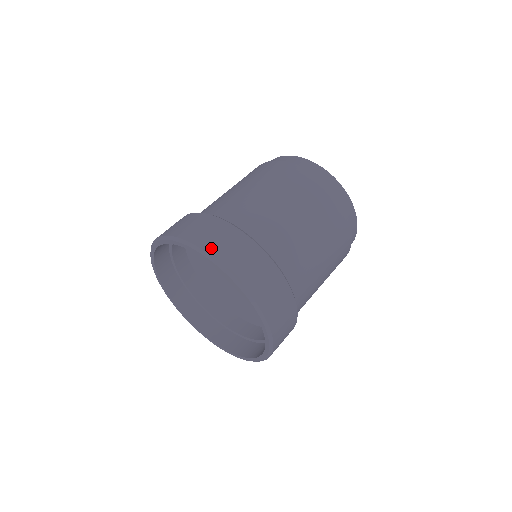
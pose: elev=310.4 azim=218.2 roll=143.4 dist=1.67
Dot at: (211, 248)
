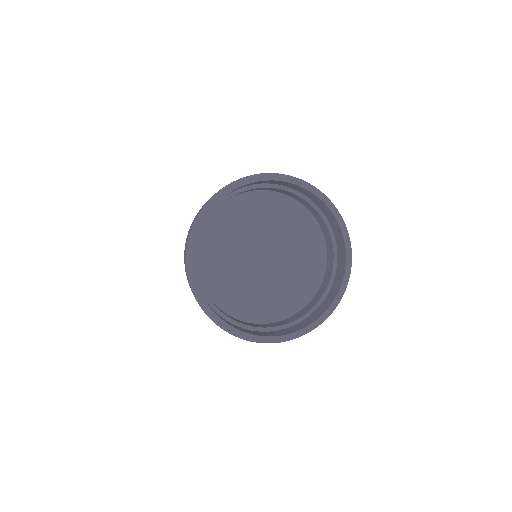
Dot at: occluded
